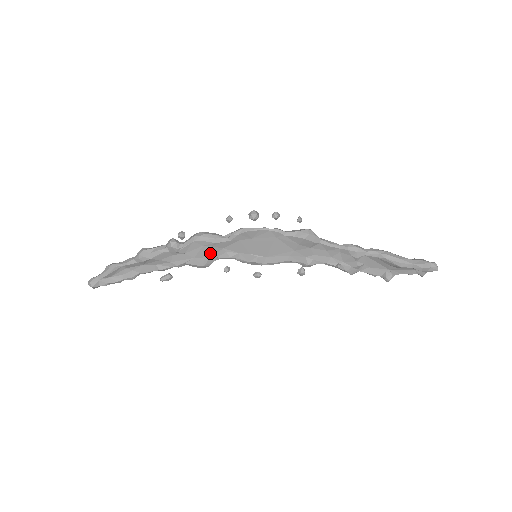
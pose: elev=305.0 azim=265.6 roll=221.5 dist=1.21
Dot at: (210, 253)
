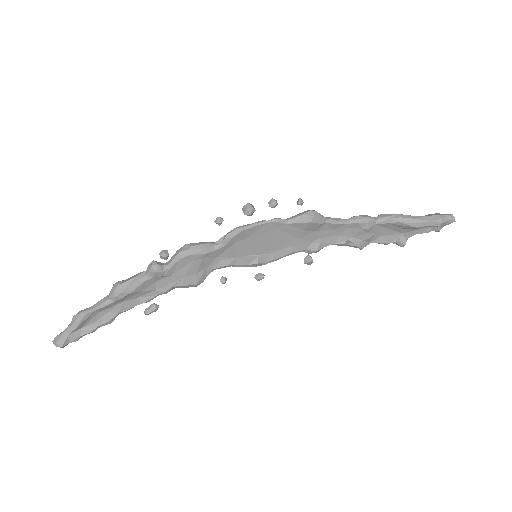
Dot at: (202, 267)
